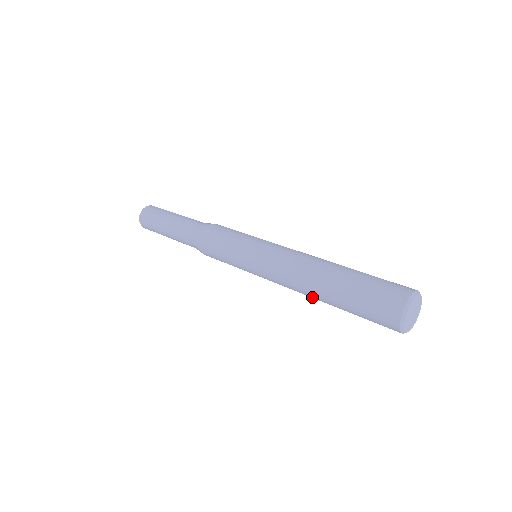
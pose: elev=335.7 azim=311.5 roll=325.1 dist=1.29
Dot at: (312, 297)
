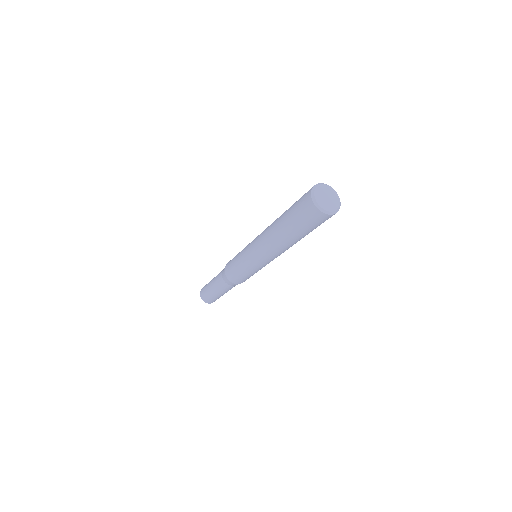
Dot at: (275, 238)
